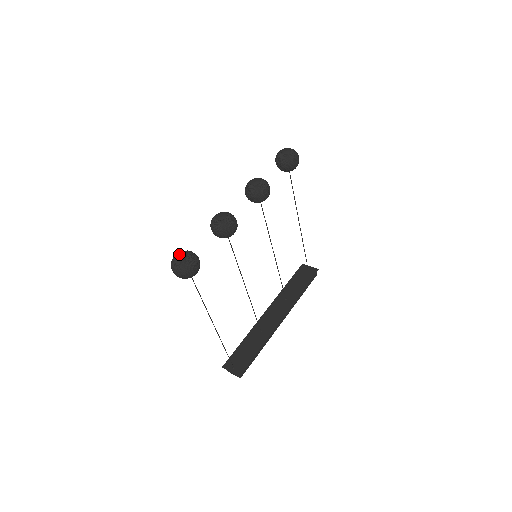
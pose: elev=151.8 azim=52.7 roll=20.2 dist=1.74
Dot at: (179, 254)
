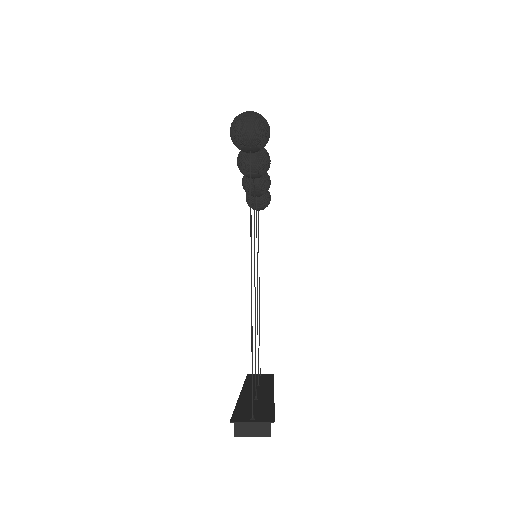
Dot at: occluded
